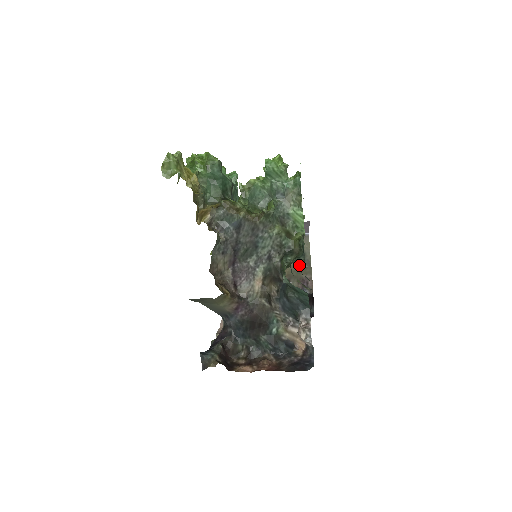
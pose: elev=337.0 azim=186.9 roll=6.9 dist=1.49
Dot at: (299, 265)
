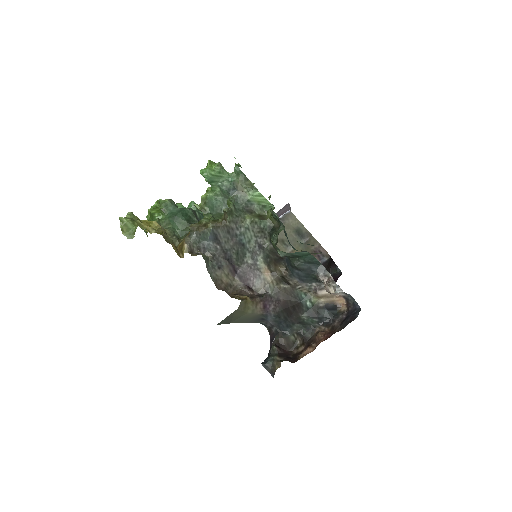
Dot at: (302, 242)
